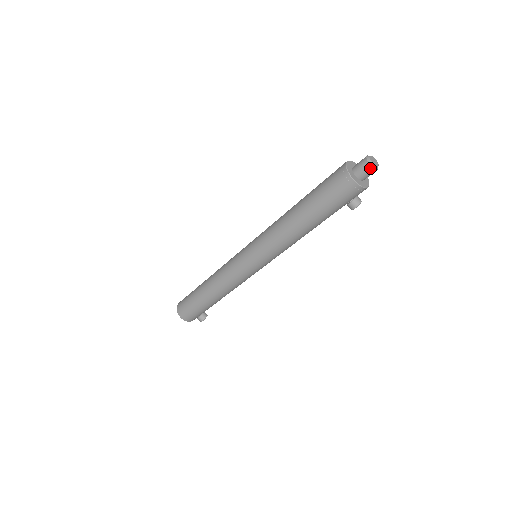
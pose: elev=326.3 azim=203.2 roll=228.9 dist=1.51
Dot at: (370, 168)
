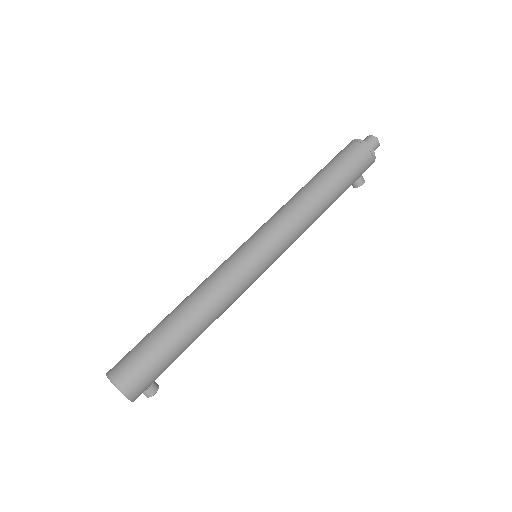
Dot at: (378, 143)
